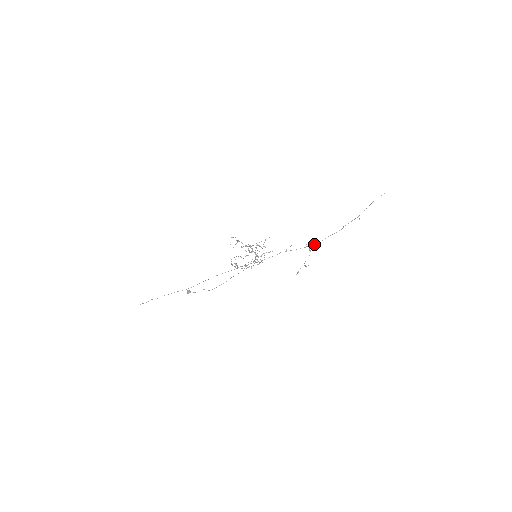
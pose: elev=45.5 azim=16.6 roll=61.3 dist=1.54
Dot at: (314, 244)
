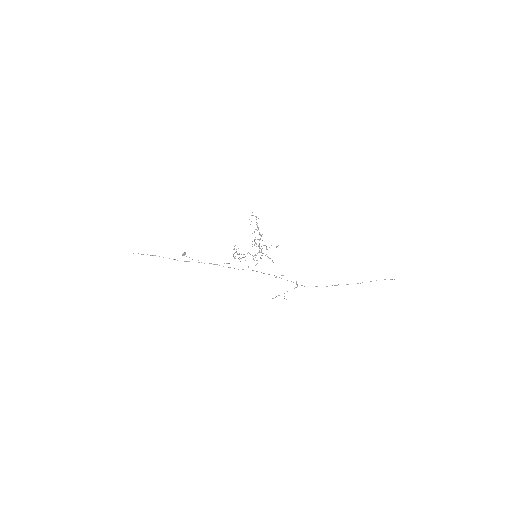
Dot at: occluded
